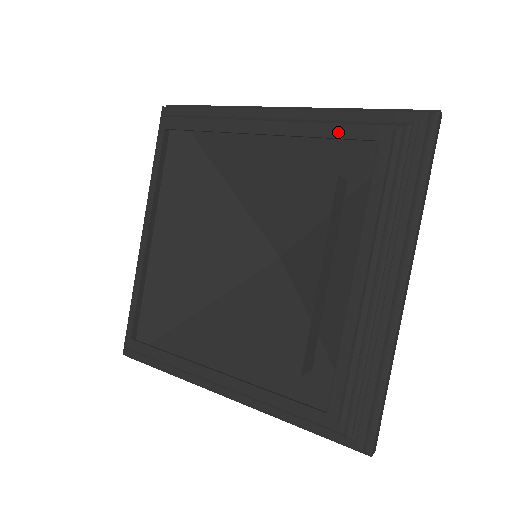
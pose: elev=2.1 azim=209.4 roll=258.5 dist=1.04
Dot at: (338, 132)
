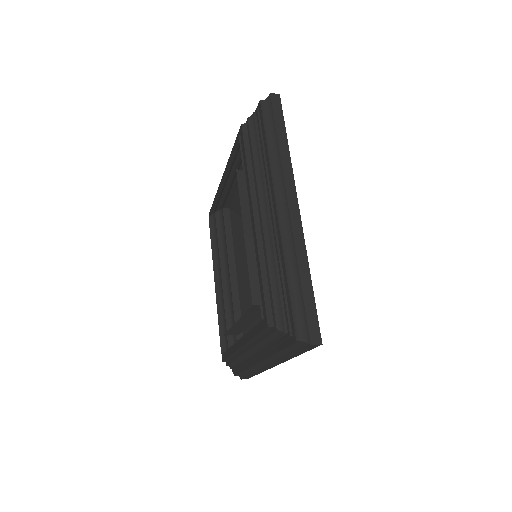
Dot at: (233, 149)
